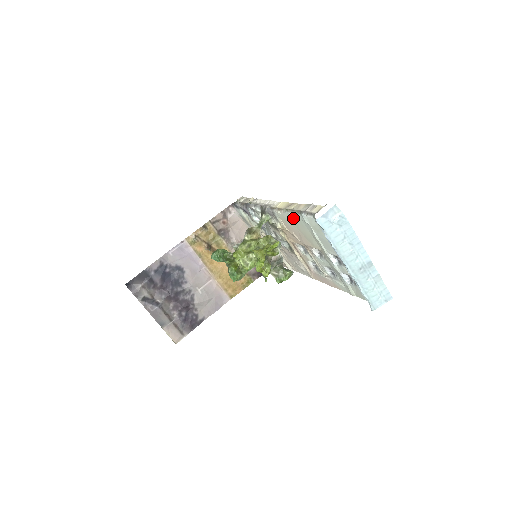
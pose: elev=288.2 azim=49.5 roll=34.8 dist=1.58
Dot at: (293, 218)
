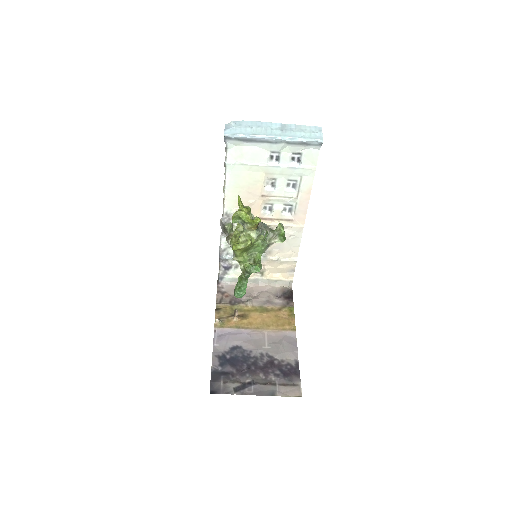
Dot at: (231, 184)
